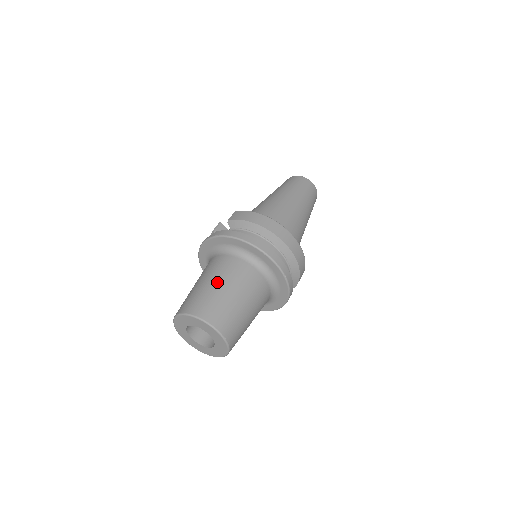
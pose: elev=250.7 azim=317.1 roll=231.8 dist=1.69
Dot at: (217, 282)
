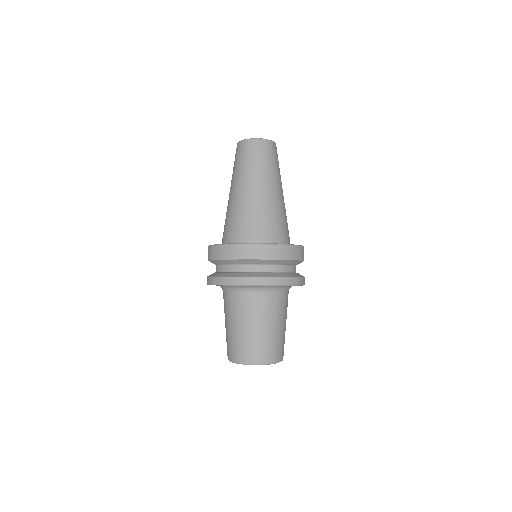
Dot at: (233, 325)
